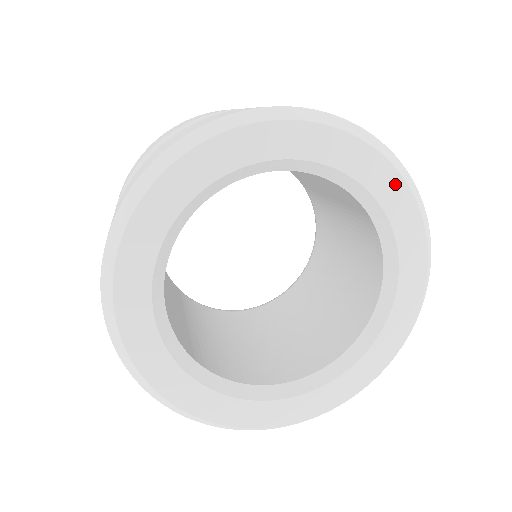
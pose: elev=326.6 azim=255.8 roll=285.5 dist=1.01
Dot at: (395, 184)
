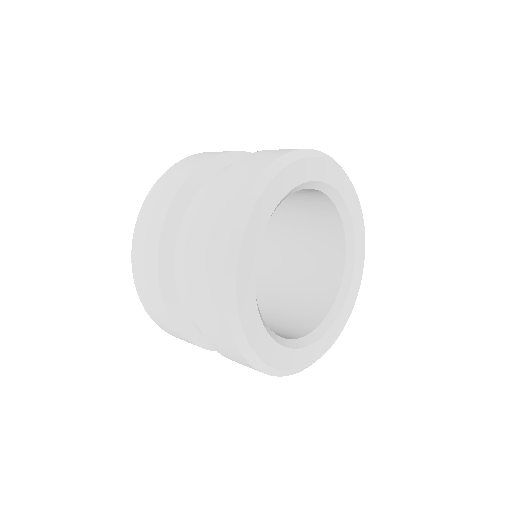
Dot at: (350, 190)
